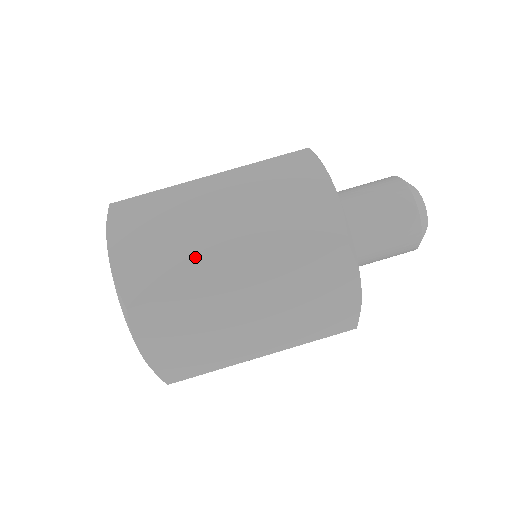
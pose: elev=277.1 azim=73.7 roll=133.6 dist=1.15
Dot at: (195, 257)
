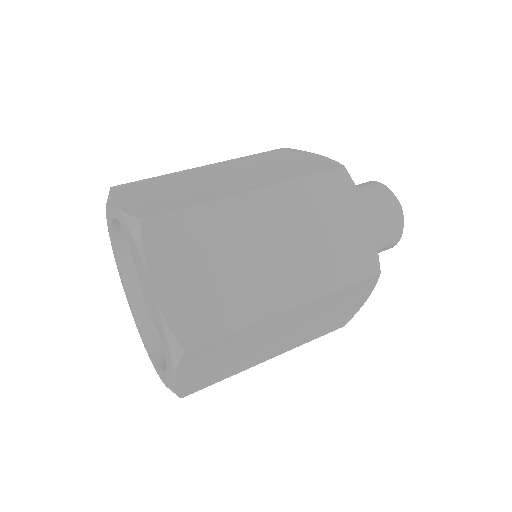
Dot at: (205, 190)
